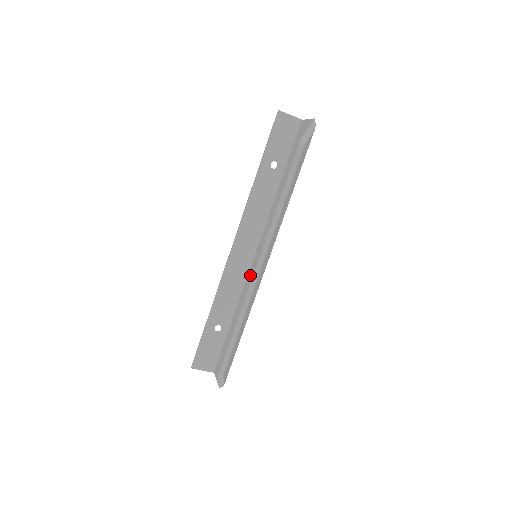
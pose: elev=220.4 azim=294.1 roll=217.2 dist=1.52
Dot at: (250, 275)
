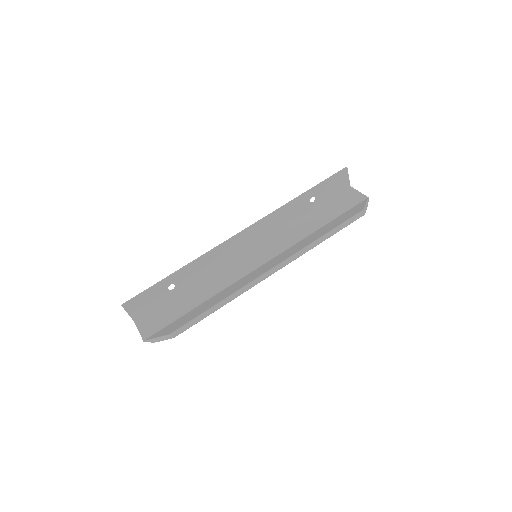
Dot at: (234, 264)
